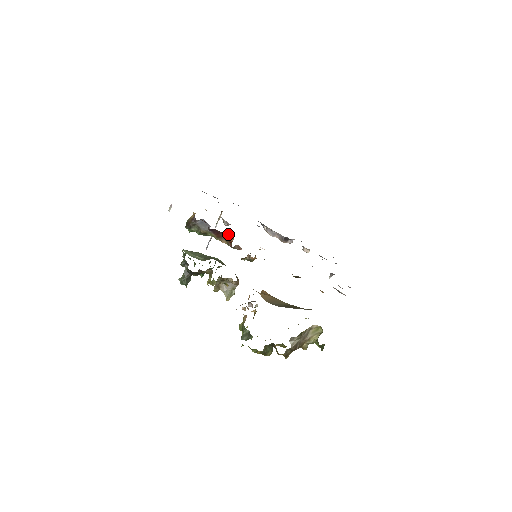
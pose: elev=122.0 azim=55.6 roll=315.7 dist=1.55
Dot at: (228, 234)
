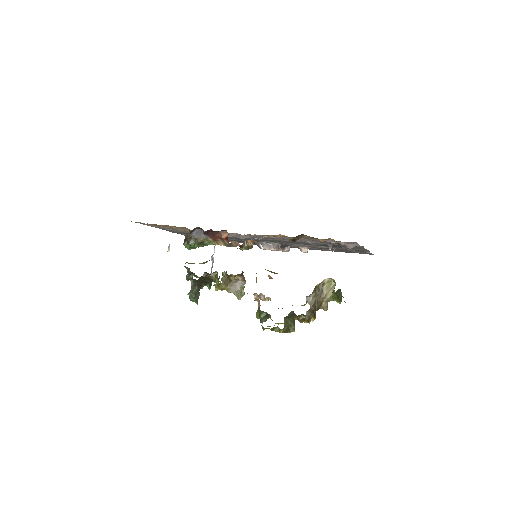
Dot at: (222, 232)
